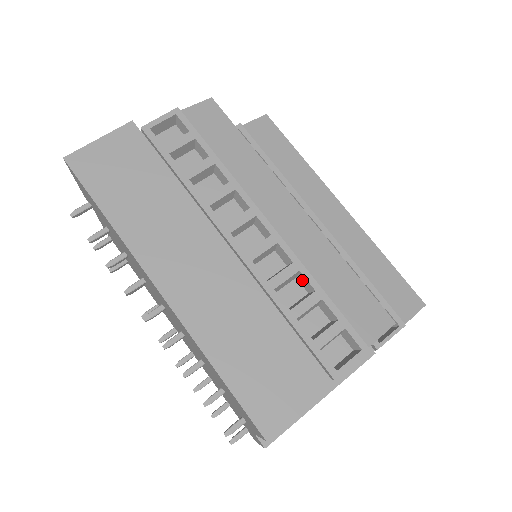
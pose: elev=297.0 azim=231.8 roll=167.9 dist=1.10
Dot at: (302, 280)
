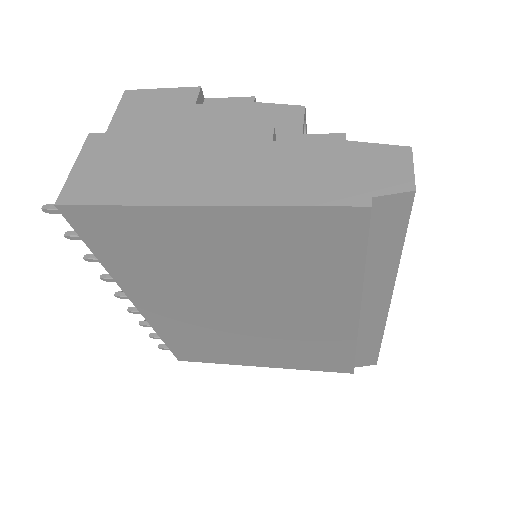
Dot at: occluded
